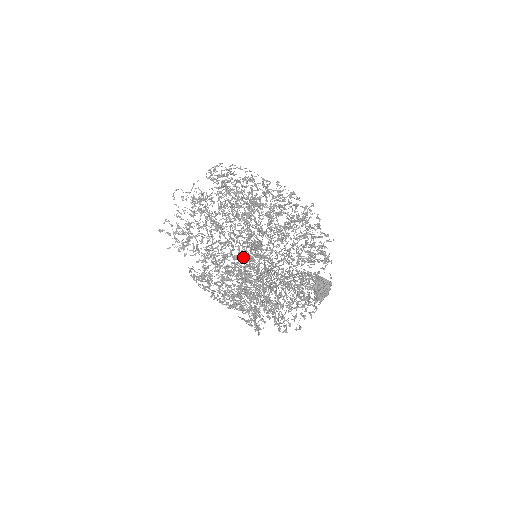
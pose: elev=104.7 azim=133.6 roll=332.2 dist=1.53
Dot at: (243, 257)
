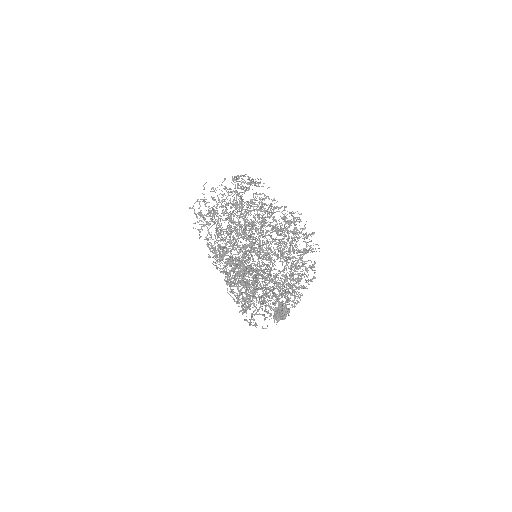
Dot at: occluded
